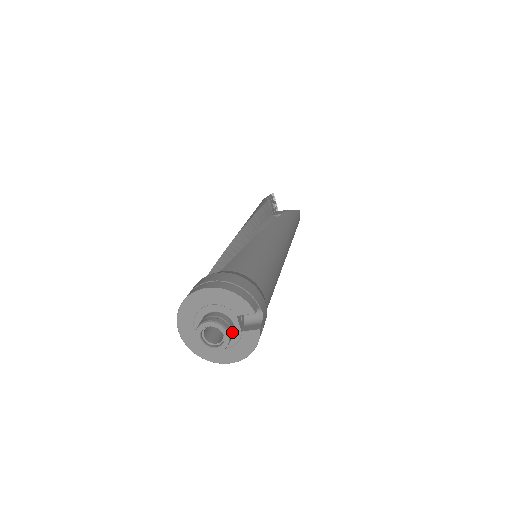
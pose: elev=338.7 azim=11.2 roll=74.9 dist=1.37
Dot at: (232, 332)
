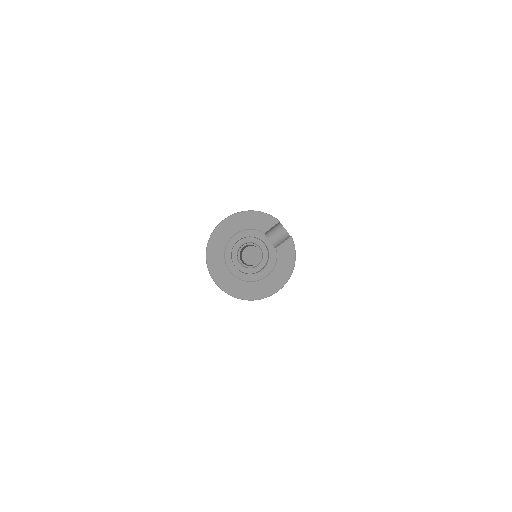
Dot at: occluded
